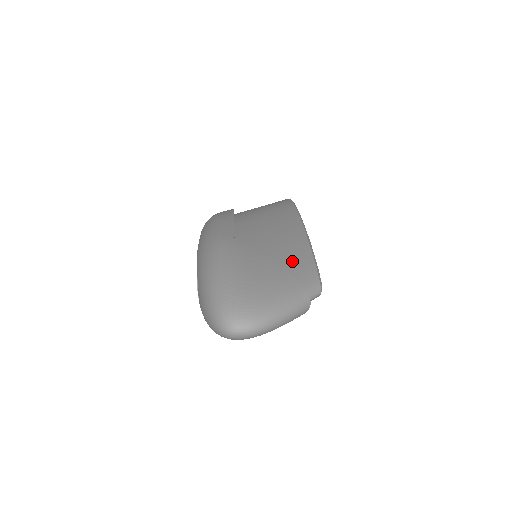
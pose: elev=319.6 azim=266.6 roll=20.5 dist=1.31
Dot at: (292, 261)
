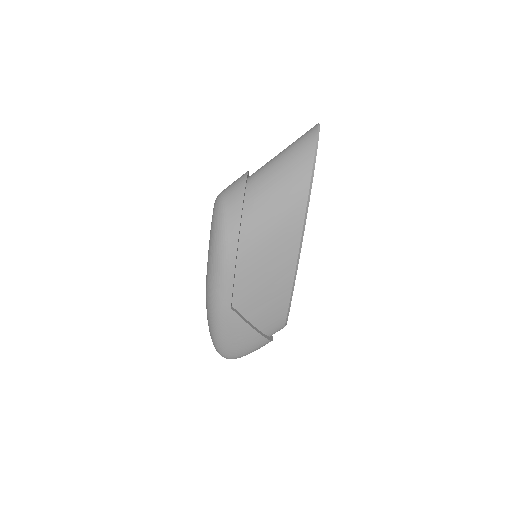
Dot at: (270, 317)
